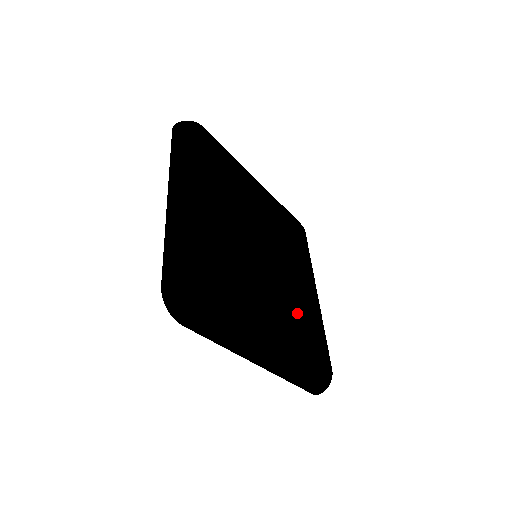
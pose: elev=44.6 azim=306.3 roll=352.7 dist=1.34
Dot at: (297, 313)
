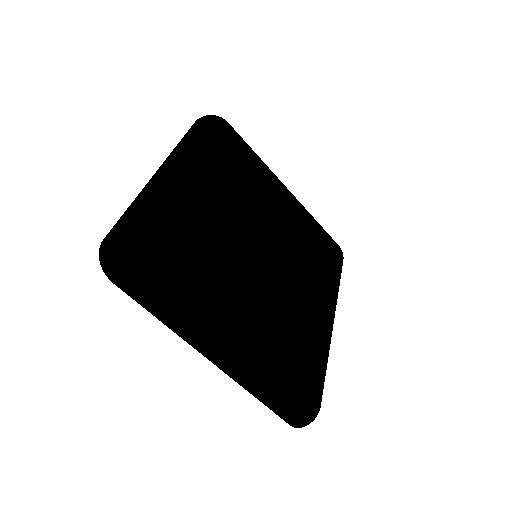
Dot at: (285, 323)
